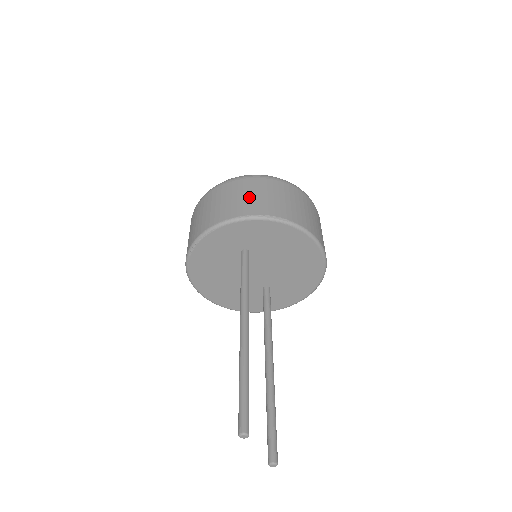
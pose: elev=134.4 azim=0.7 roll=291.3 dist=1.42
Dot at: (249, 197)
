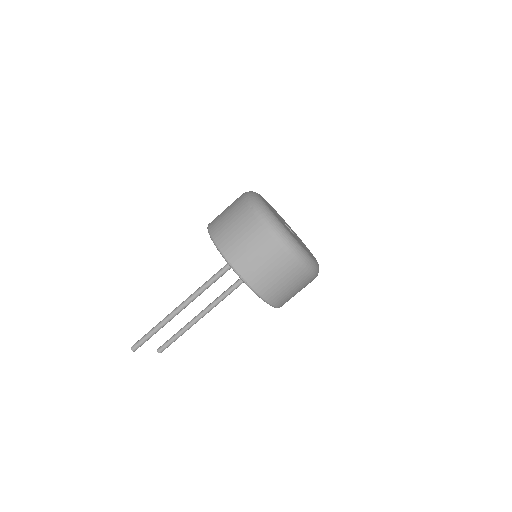
Dot at: (248, 250)
